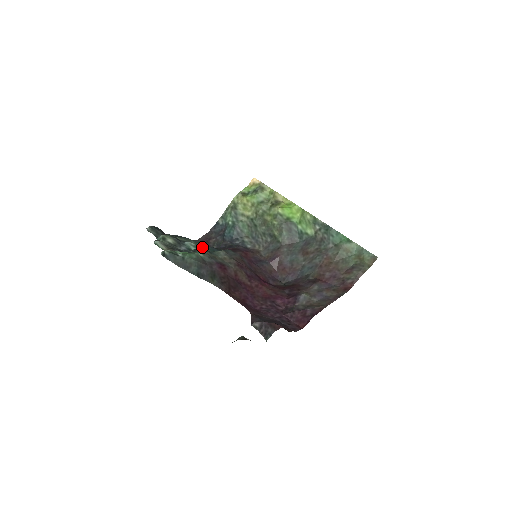
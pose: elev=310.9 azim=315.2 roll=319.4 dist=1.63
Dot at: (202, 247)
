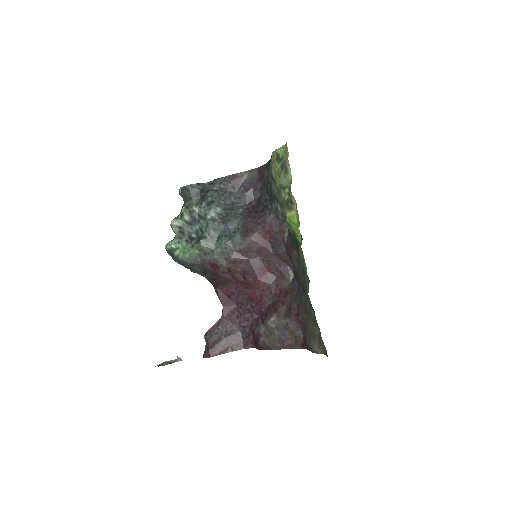
Dot at: (209, 233)
